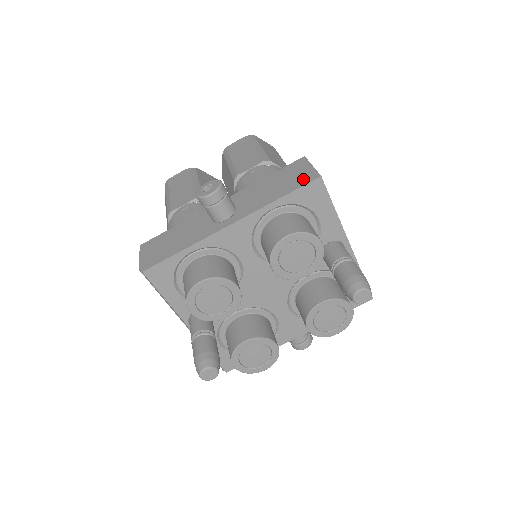
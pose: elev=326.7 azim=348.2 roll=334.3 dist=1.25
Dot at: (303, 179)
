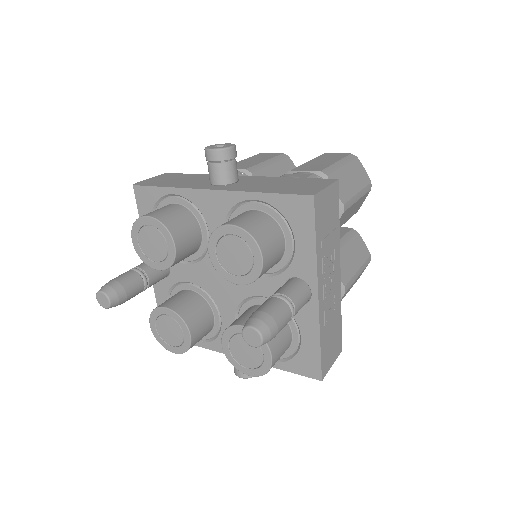
Dot at: (302, 190)
